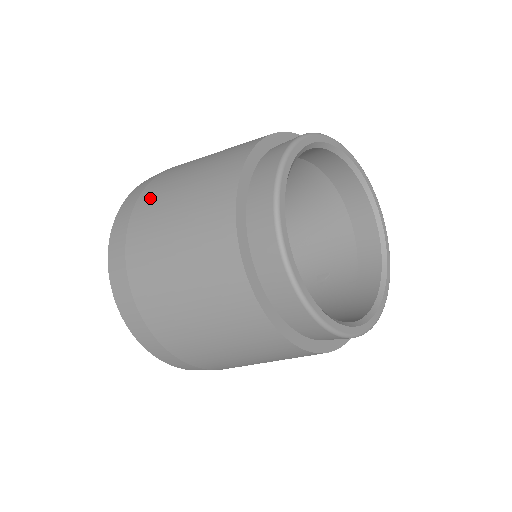
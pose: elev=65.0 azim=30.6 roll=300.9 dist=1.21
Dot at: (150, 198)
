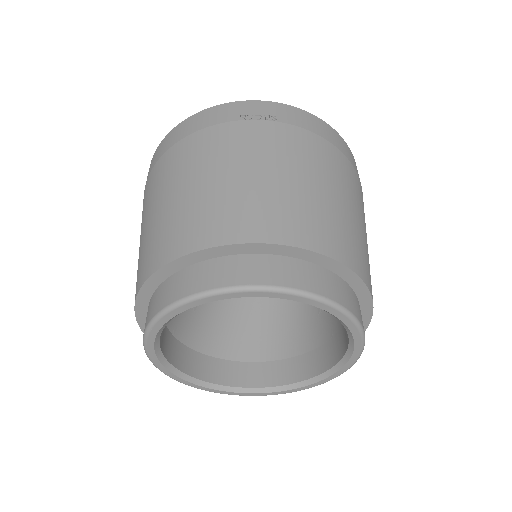
Dot at: occluded
